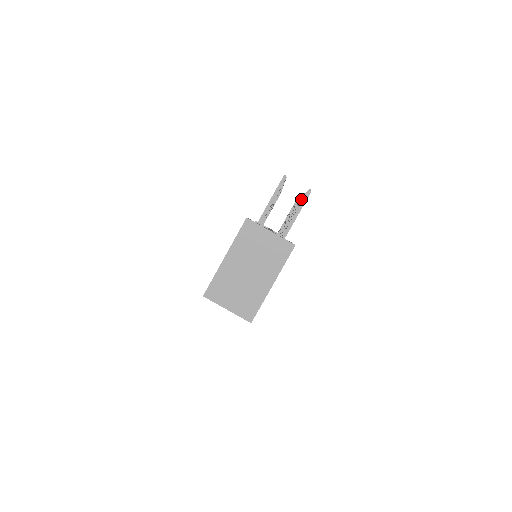
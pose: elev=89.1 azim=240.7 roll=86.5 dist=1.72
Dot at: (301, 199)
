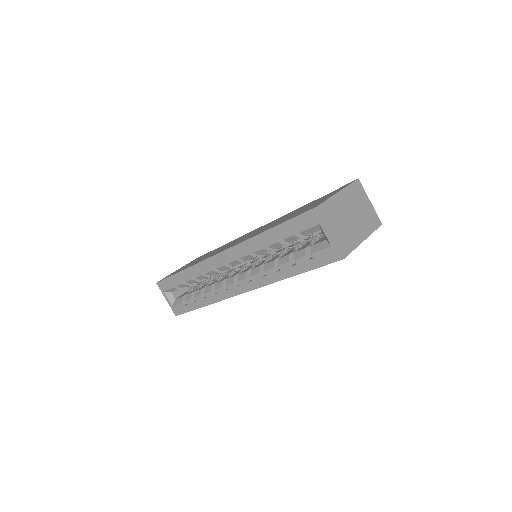
Dot at: occluded
